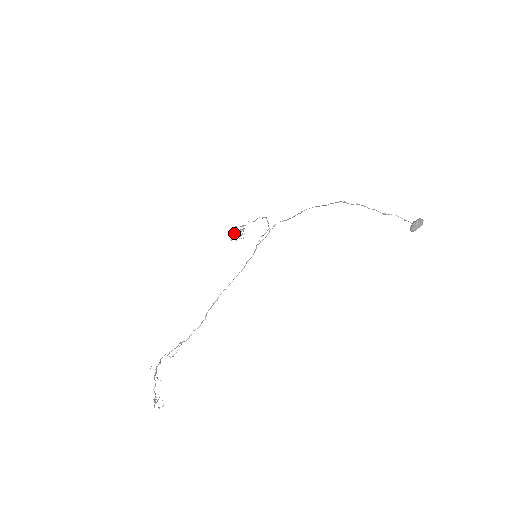
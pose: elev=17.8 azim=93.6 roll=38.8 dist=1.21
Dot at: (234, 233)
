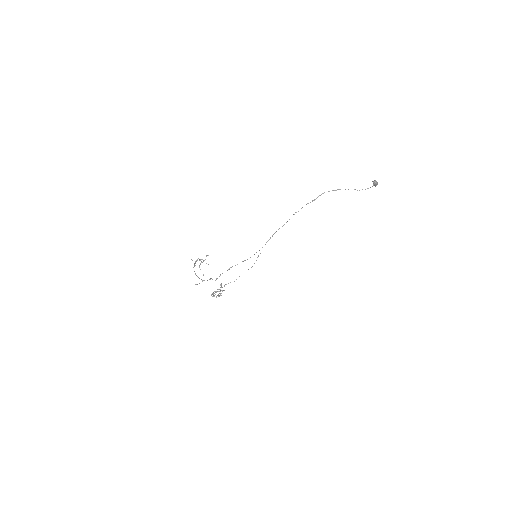
Dot at: occluded
